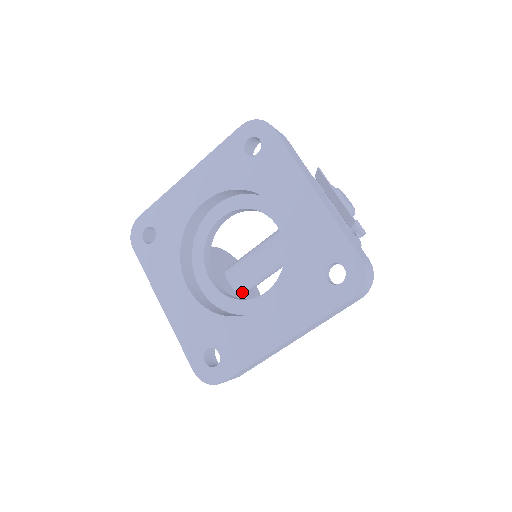
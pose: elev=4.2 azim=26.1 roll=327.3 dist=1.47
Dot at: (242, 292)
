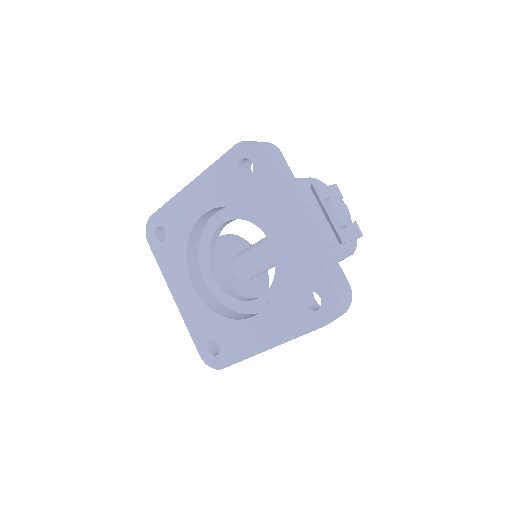
Dot at: (247, 280)
